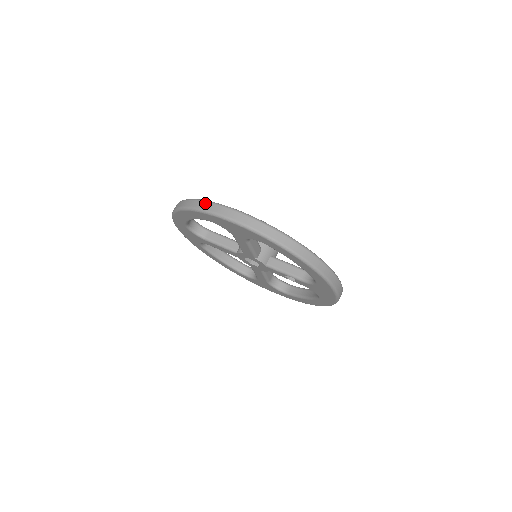
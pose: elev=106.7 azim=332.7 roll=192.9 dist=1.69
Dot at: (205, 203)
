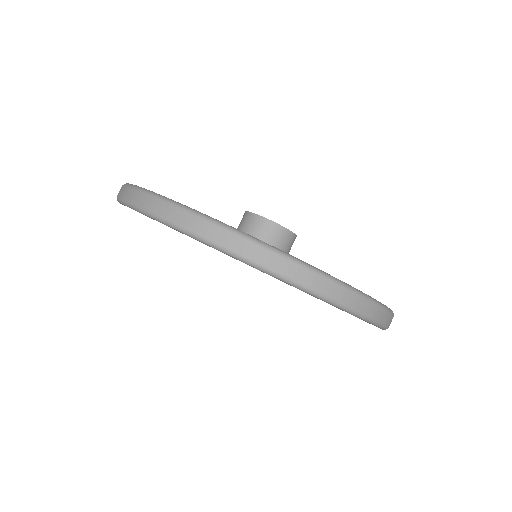
Dot at: (125, 189)
